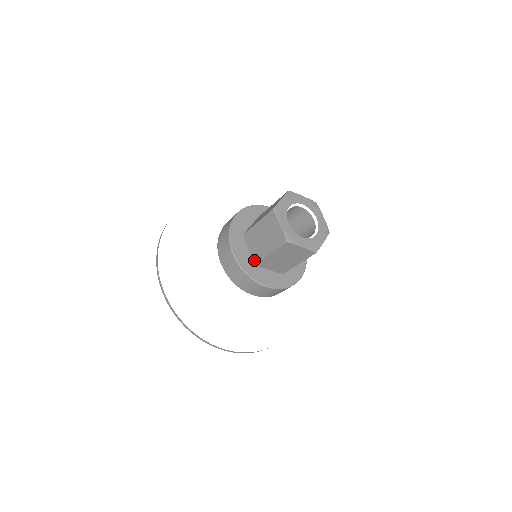
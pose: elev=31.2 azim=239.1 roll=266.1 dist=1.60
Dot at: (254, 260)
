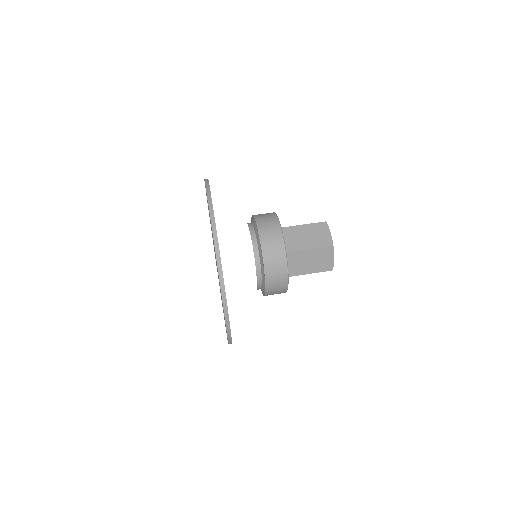
Dot at: (286, 249)
